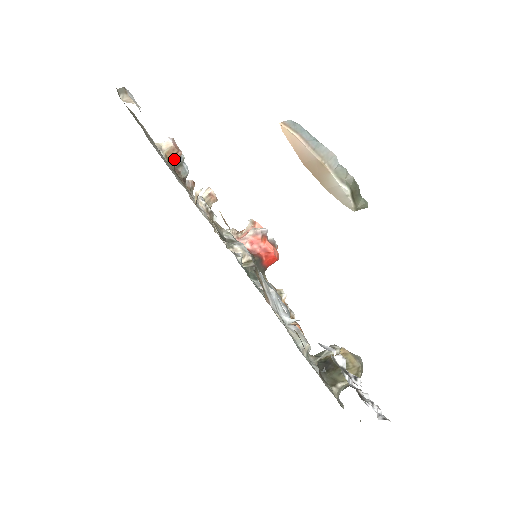
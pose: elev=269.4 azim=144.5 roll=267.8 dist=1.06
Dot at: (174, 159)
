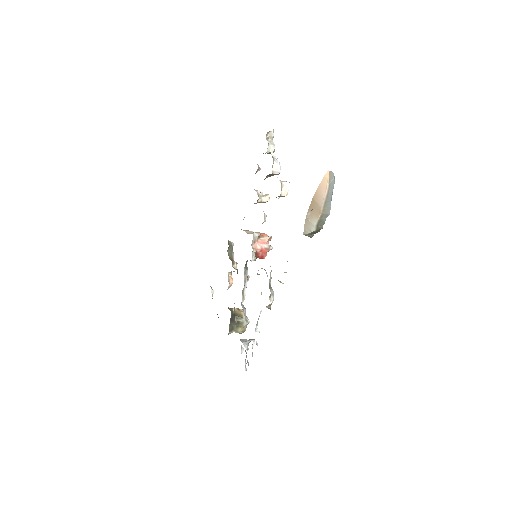
Dot at: occluded
